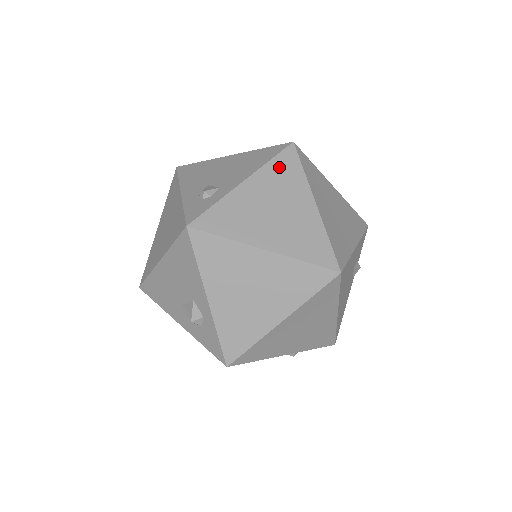
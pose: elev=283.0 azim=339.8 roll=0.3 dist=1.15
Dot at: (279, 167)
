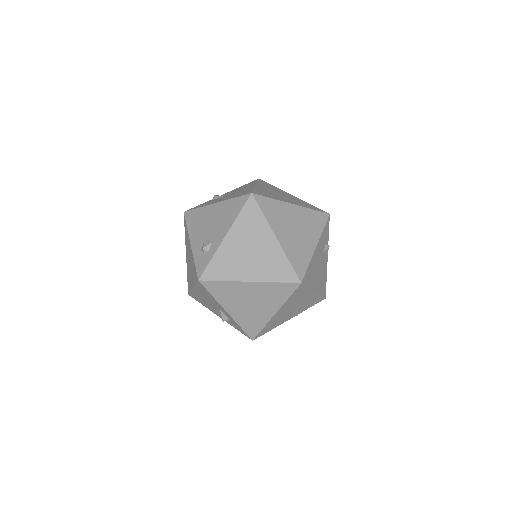
Dot at: (246, 217)
